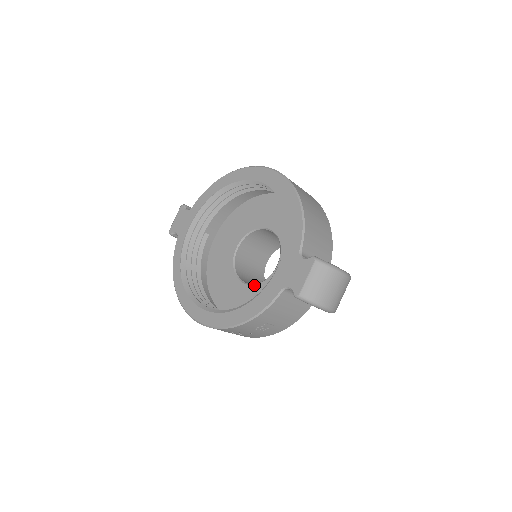
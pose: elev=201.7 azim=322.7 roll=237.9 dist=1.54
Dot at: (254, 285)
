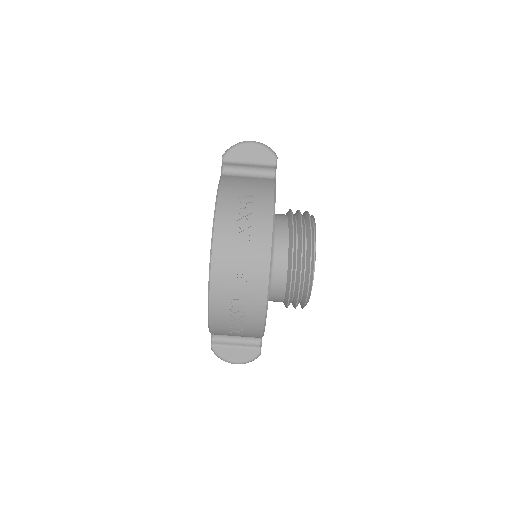
Dot at: occluded
